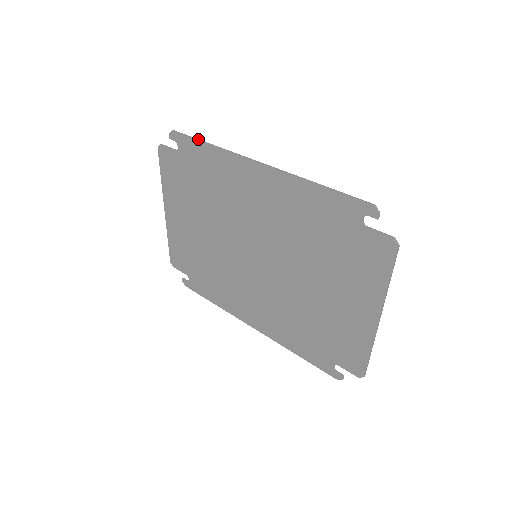
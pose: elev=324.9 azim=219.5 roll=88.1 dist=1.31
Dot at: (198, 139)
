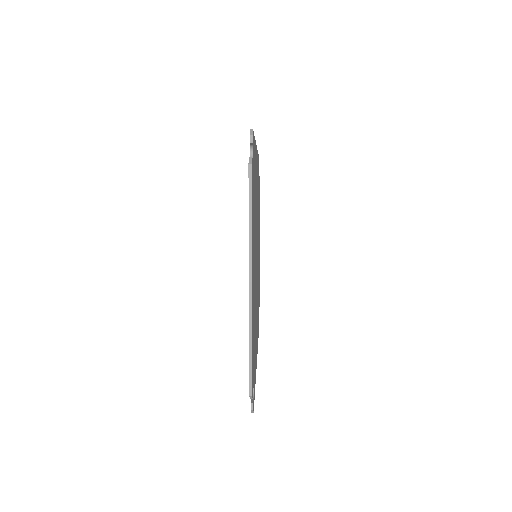
Dot at: (258, 154)
